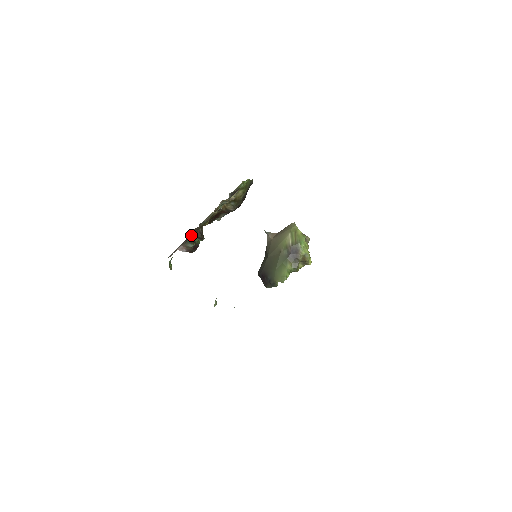
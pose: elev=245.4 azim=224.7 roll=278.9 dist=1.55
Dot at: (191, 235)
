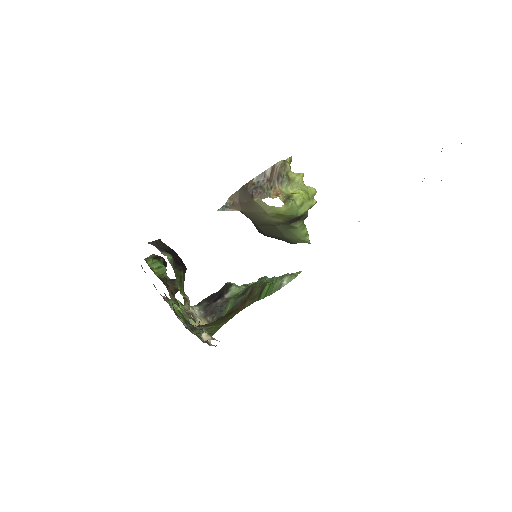
Dot at: occluded
